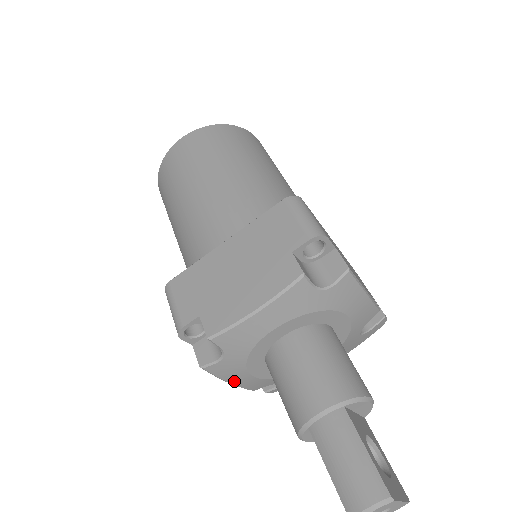
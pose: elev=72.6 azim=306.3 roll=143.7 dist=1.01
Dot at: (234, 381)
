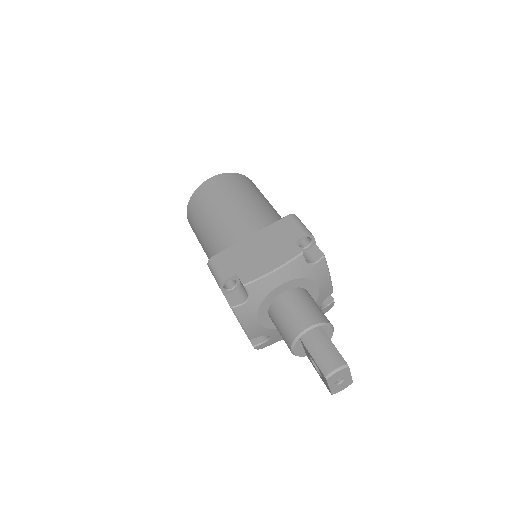
Dot at: (245, 324)
